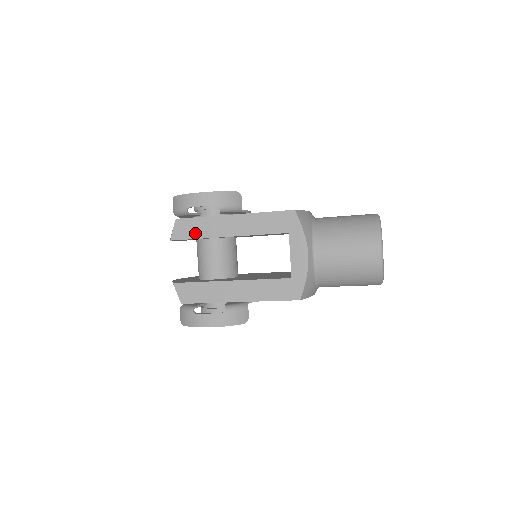
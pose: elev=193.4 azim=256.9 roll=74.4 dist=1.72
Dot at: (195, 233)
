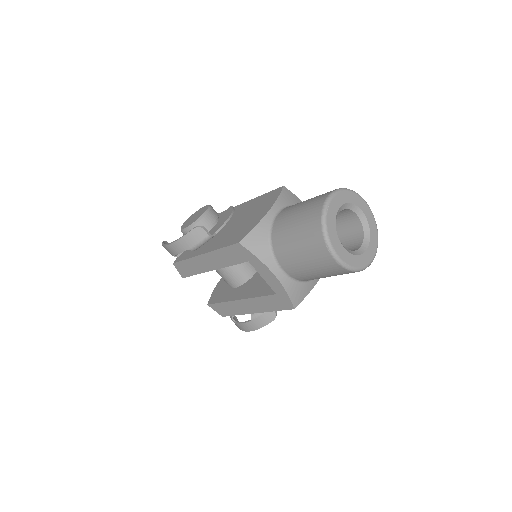
Dot at: (191, 271)
